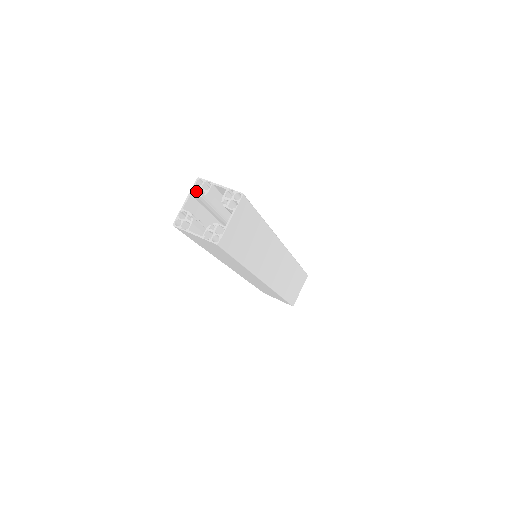
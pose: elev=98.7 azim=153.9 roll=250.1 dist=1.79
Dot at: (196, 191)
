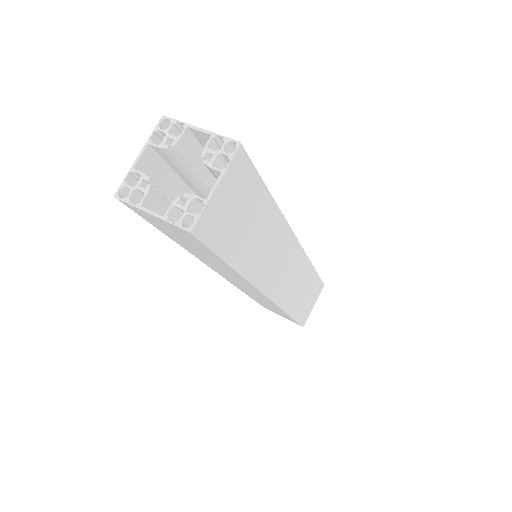
Dot at: (159, 140)
